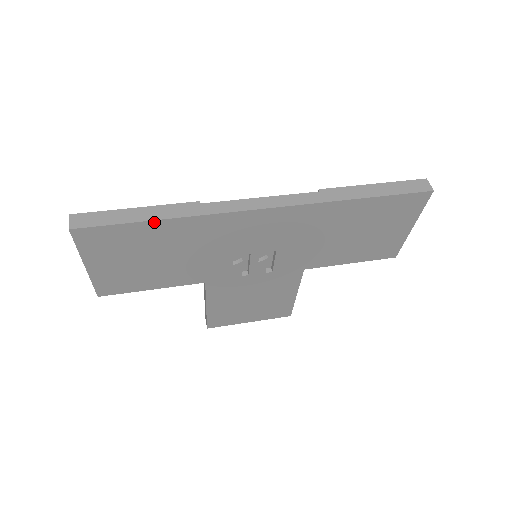
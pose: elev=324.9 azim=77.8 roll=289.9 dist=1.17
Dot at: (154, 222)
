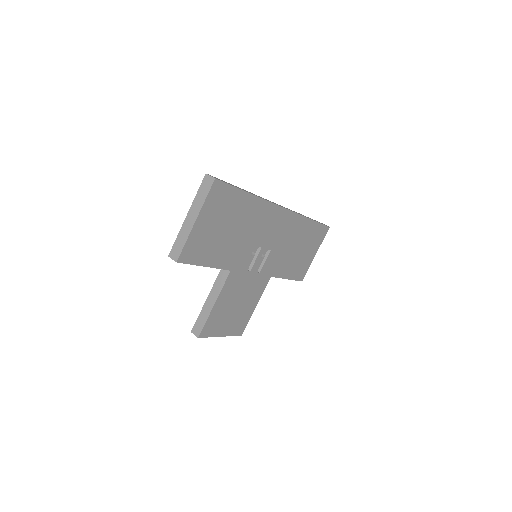
Dot at: (247, 194)
